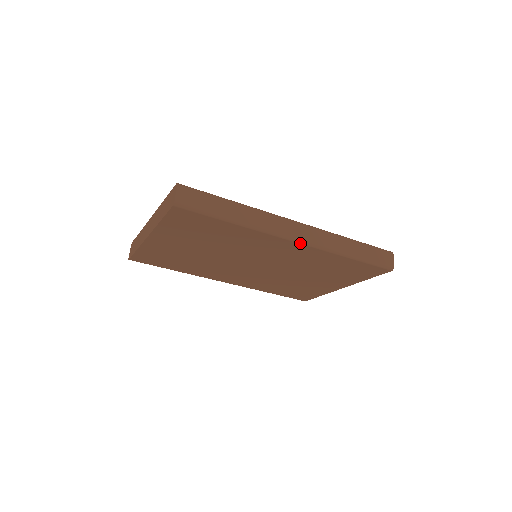
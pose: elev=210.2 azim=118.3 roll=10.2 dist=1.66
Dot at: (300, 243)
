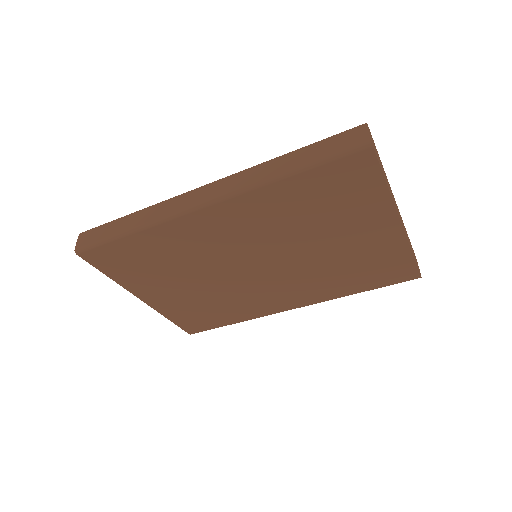
Dot at: (210, 205)
